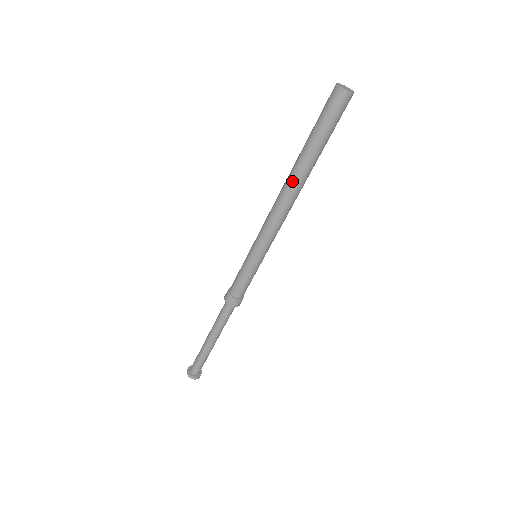
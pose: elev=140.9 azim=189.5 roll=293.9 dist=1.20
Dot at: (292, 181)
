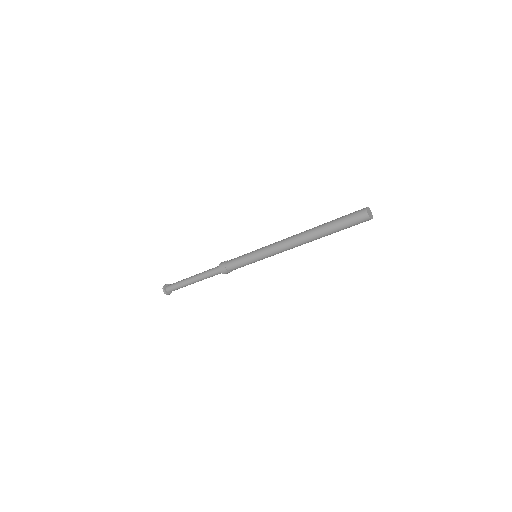
Dot at: (306, 231)
